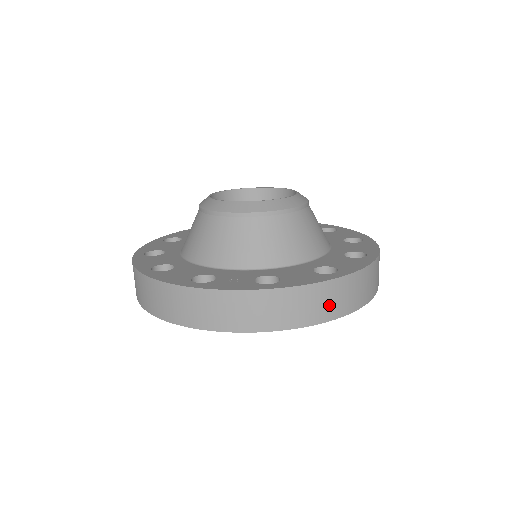
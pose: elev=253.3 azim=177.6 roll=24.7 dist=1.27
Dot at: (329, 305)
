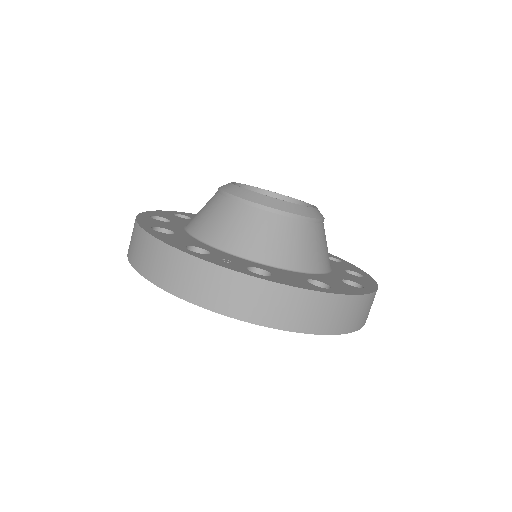
Dot at: (311, 317)
